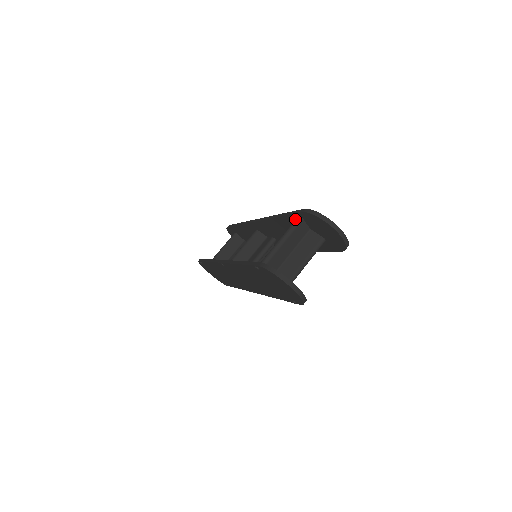
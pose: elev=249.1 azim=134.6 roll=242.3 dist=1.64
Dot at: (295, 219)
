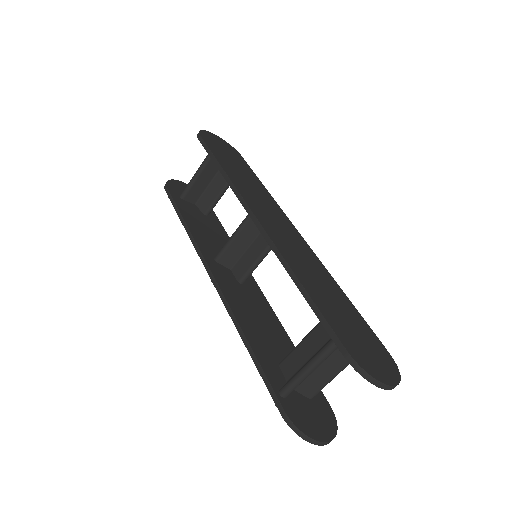
Dot at: occluded
